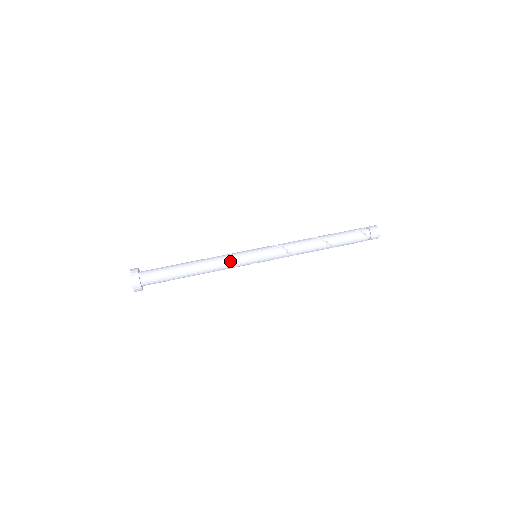
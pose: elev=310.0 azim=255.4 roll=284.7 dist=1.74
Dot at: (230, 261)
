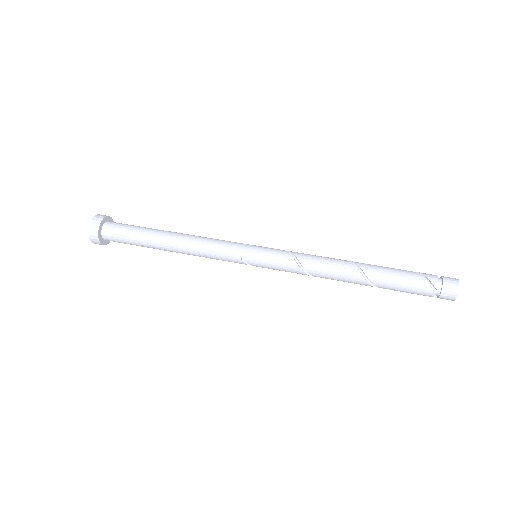
Dot at: (216, 247)
